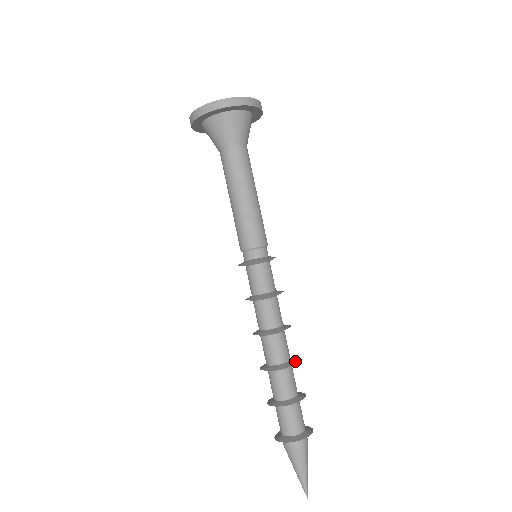
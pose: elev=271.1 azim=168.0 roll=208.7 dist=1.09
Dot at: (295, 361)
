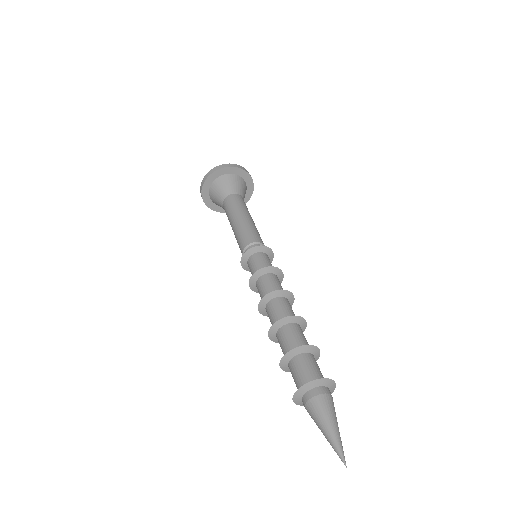
Dot at: occluded
